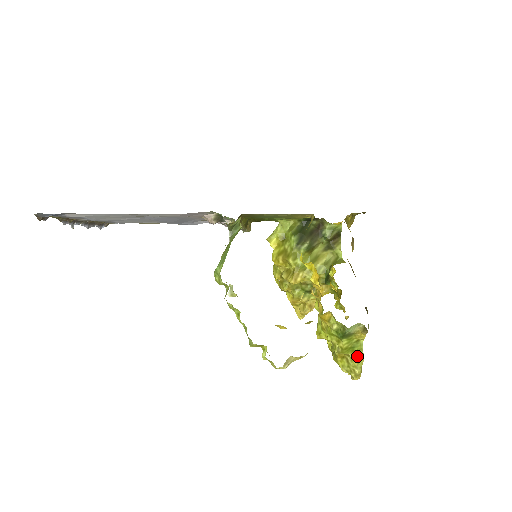
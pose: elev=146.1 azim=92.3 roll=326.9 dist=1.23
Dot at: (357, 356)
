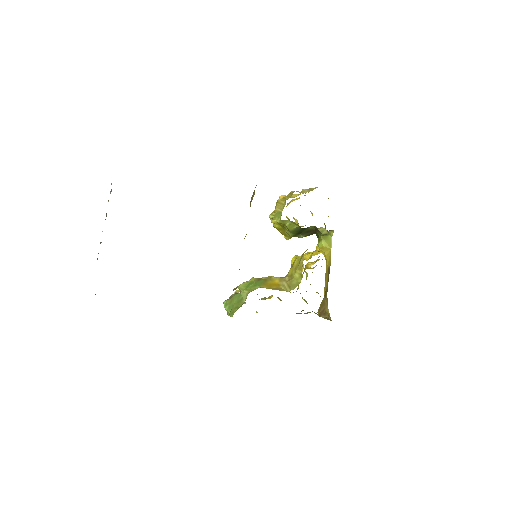
Dot at: (318, 293)
